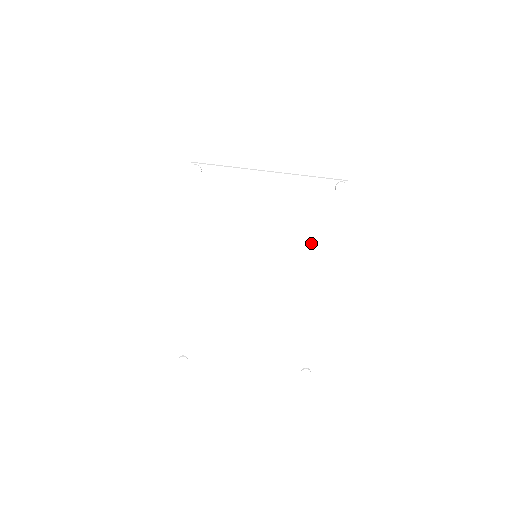
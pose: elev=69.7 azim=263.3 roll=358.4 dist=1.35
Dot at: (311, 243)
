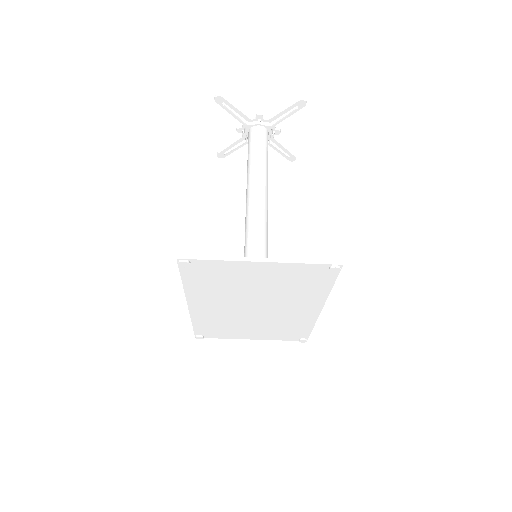
Dot at: (305, 293)
